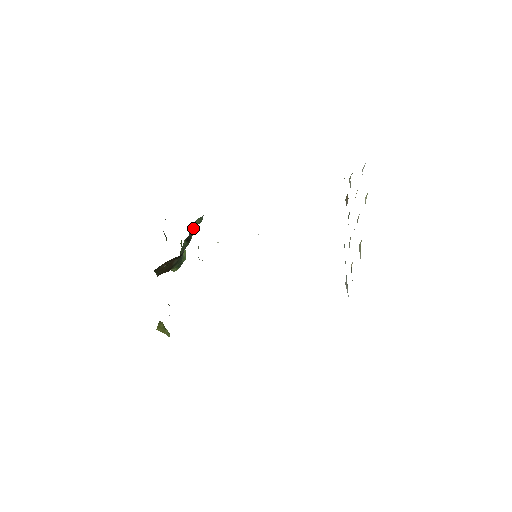
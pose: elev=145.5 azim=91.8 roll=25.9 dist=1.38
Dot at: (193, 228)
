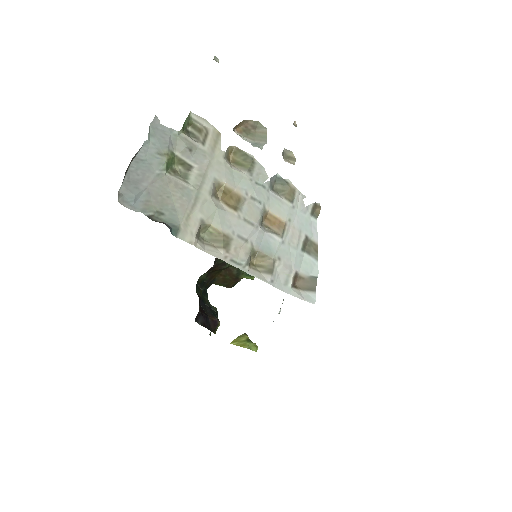
Dot at: occluded
